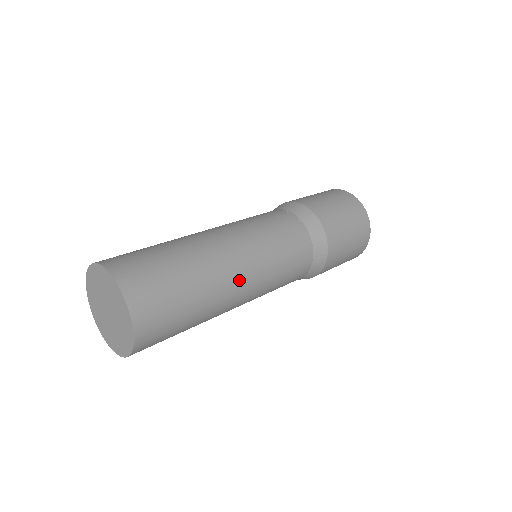
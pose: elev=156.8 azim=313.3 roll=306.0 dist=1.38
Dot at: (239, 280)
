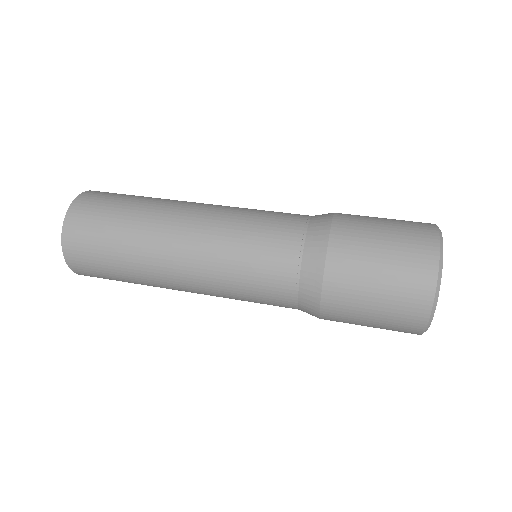
Dot at: (184, 219)
